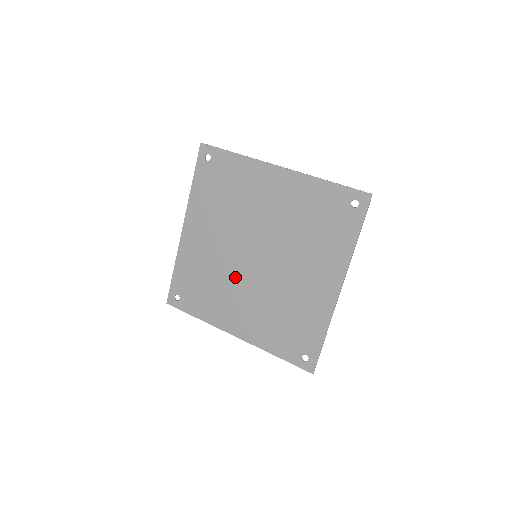
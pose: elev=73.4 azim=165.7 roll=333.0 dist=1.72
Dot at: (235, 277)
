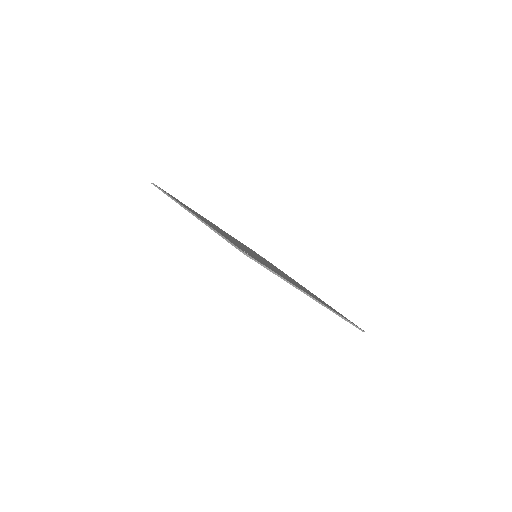
Dot at: occluded
